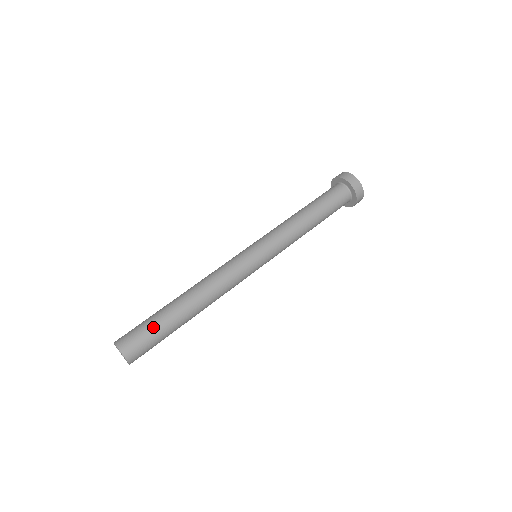
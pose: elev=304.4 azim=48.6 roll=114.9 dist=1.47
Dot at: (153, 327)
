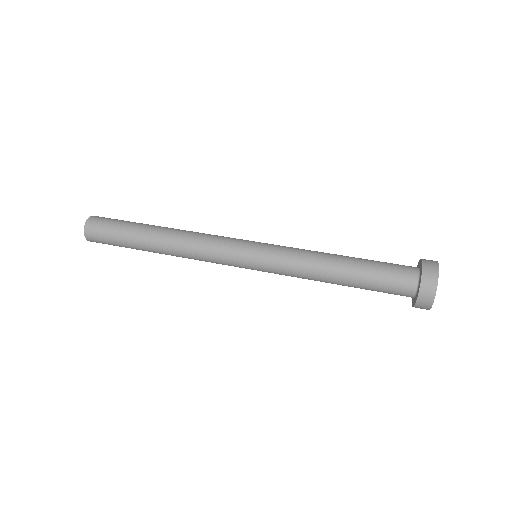
Dot at: (119, 228)
